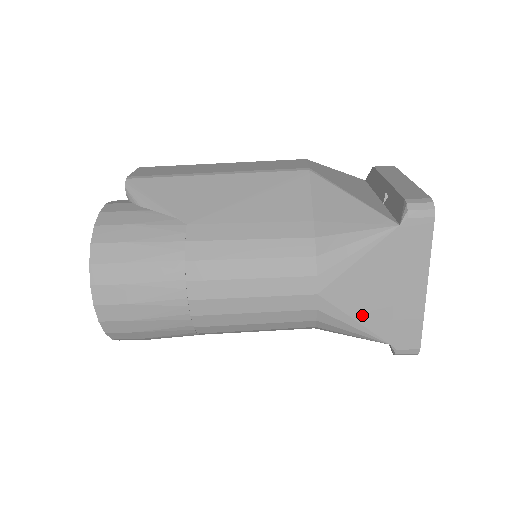
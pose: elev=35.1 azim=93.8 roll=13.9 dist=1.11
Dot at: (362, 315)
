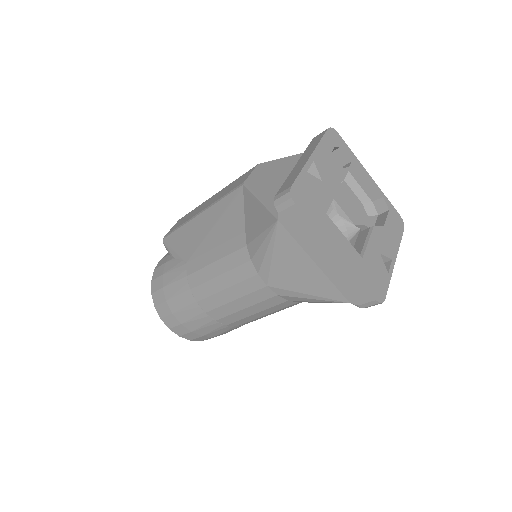
Dot at: (309, 289)
